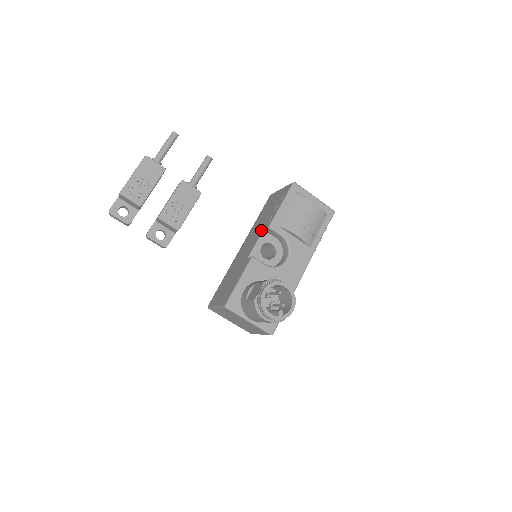
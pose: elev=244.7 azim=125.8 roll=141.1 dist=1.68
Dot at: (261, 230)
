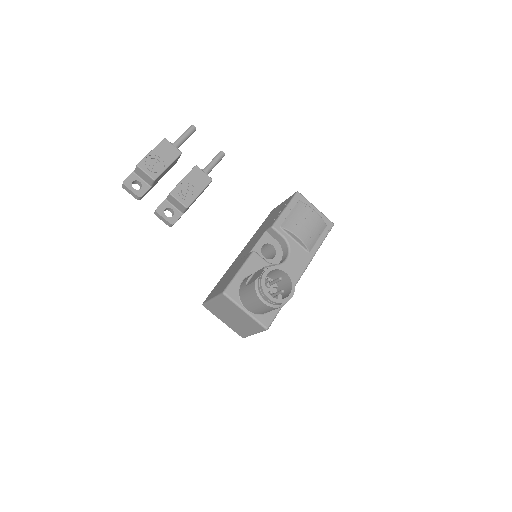
Dot at: (263, 232)
